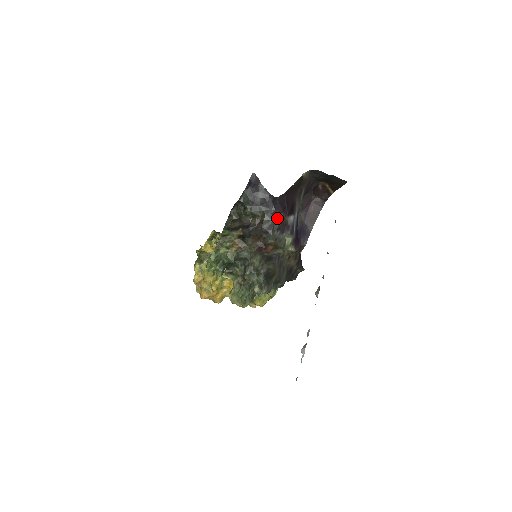
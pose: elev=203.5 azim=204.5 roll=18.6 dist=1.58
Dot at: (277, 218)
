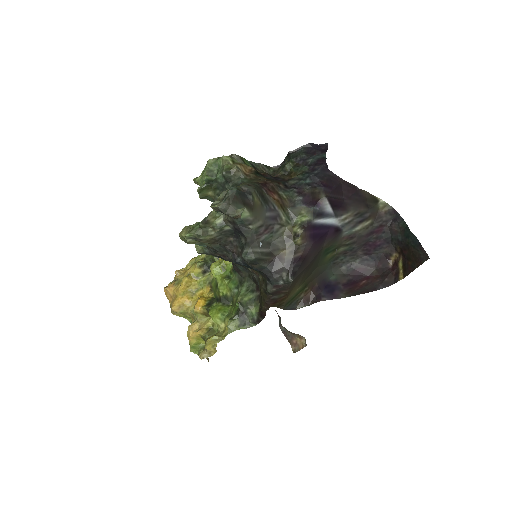
Dot at: (312, 184)
